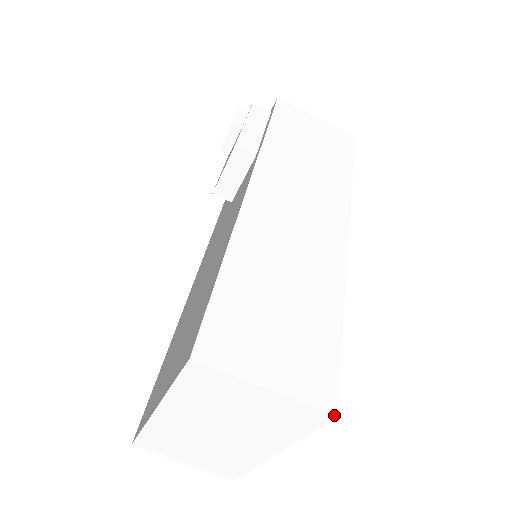
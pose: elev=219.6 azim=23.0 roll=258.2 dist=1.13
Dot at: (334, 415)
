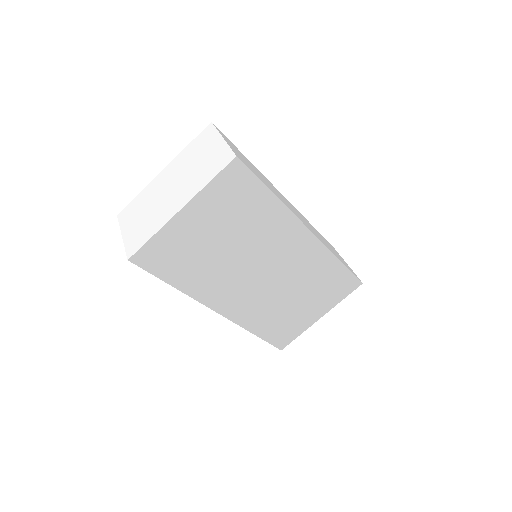
Dot at: (236, 155)
